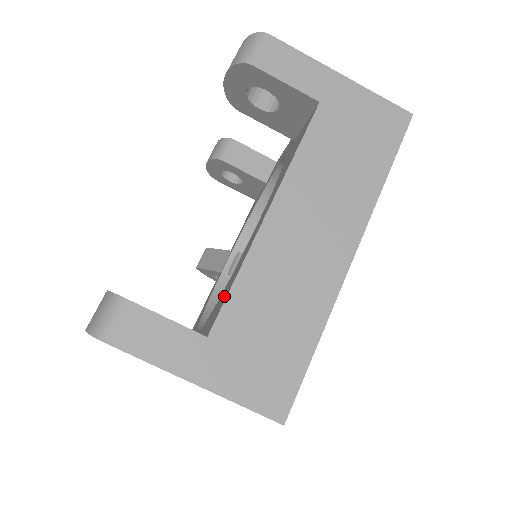
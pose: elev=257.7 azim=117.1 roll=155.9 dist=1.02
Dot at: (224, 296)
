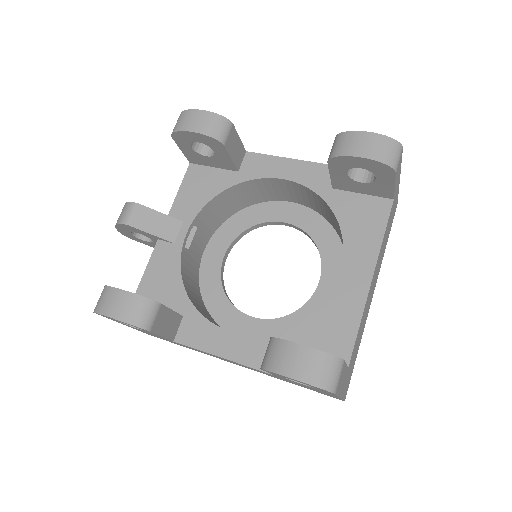
Dot at: (339, 333)
